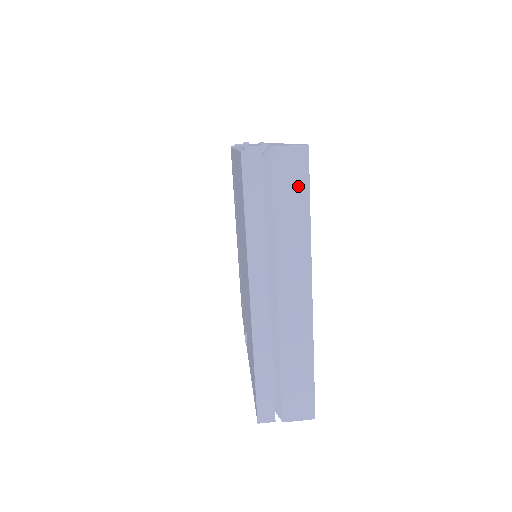
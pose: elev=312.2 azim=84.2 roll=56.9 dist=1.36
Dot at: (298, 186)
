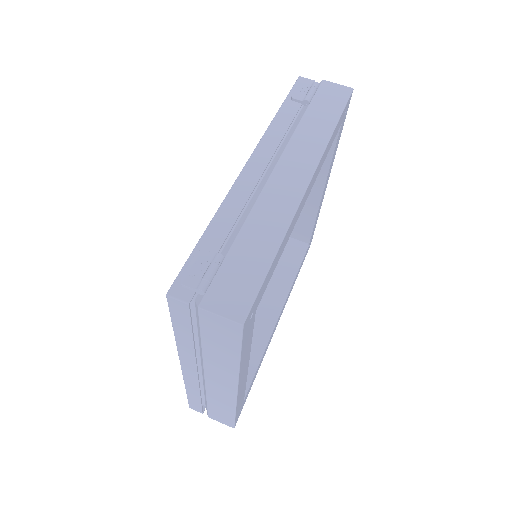
Dot at: (228, 341)
